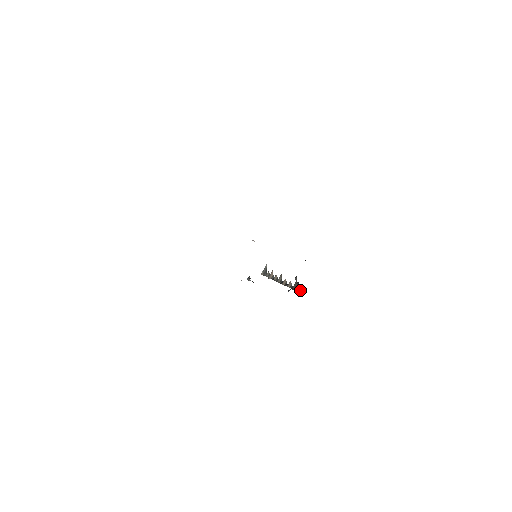
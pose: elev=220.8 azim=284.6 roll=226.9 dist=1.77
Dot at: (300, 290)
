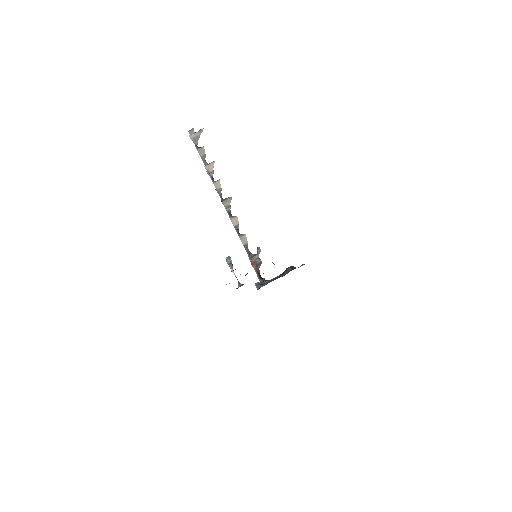
Dot at: occluded
